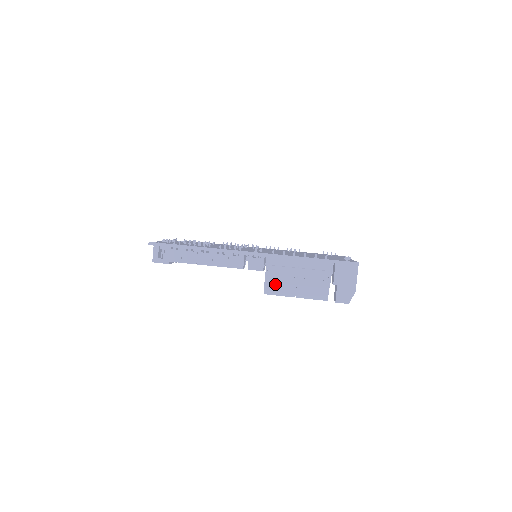
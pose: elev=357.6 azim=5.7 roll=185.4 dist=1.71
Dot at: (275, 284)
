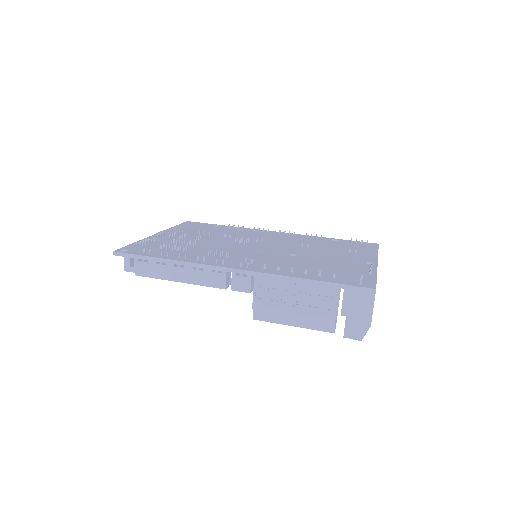
Dot at: (266, 310)
